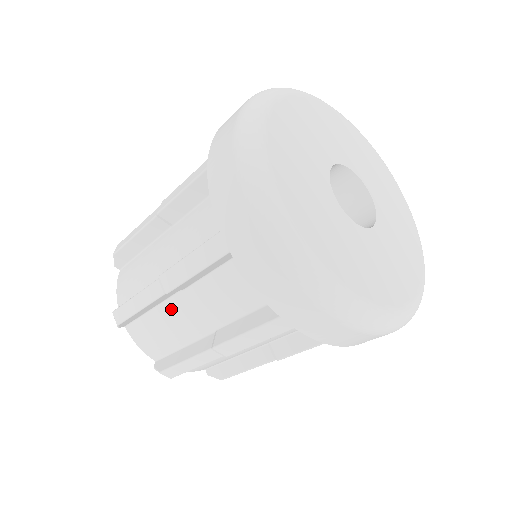
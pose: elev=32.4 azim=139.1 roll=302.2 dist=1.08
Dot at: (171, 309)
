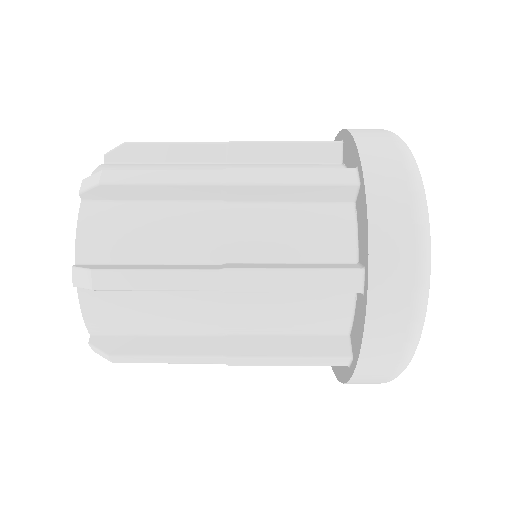
Dot at: (196, 165)
